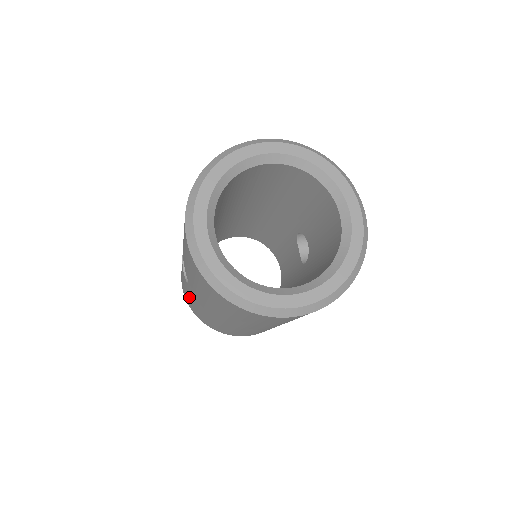
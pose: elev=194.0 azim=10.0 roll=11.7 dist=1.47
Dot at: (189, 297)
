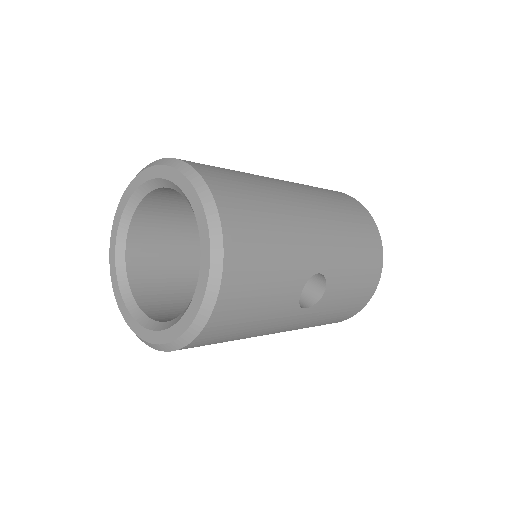
Dot at: occluded
